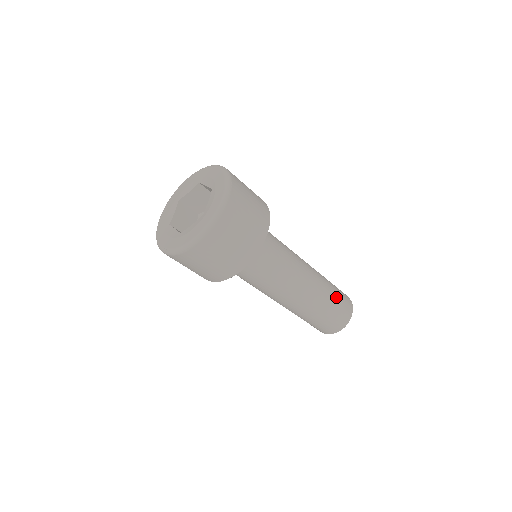
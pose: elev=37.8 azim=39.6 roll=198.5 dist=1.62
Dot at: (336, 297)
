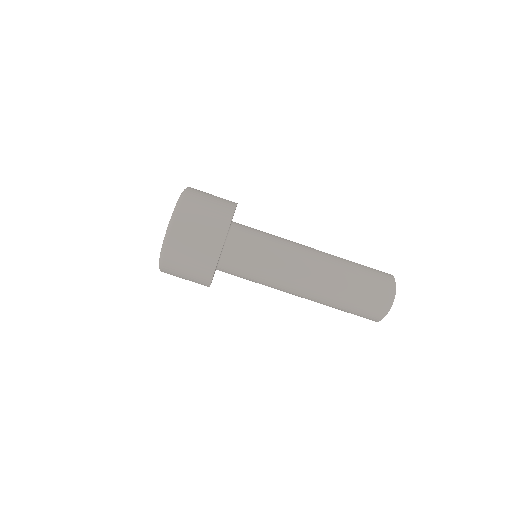
Dot at: occluded
